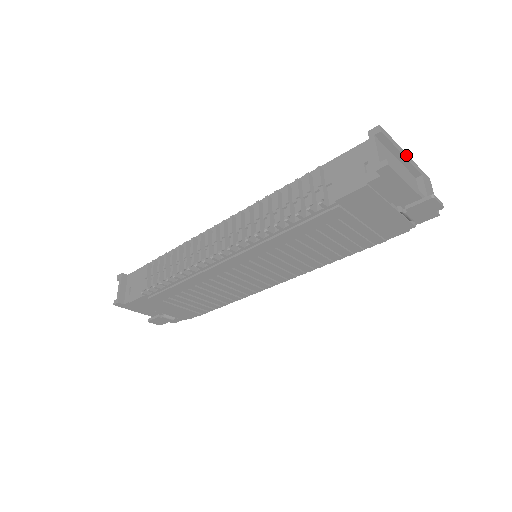
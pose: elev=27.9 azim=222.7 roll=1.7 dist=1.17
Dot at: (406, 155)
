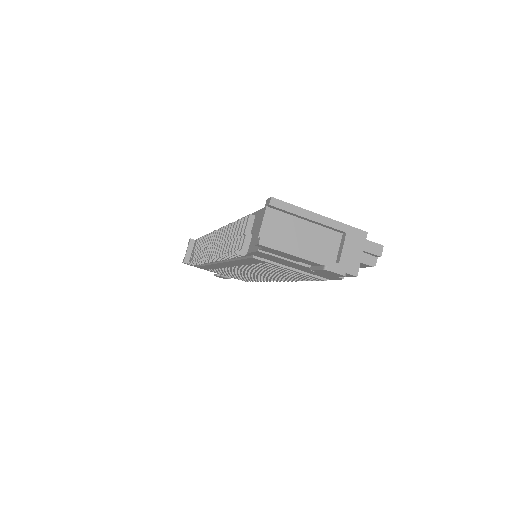
Dot at: (318, 217)
